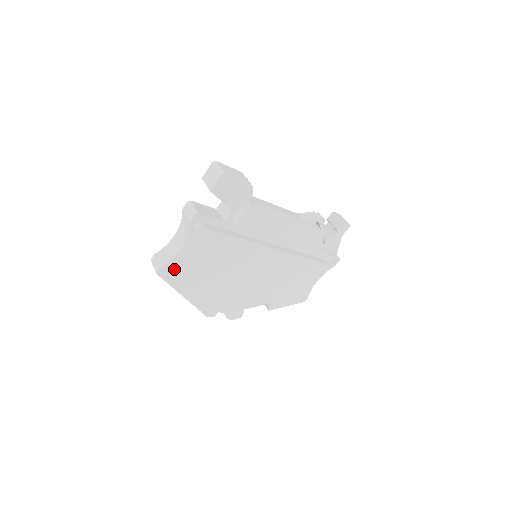
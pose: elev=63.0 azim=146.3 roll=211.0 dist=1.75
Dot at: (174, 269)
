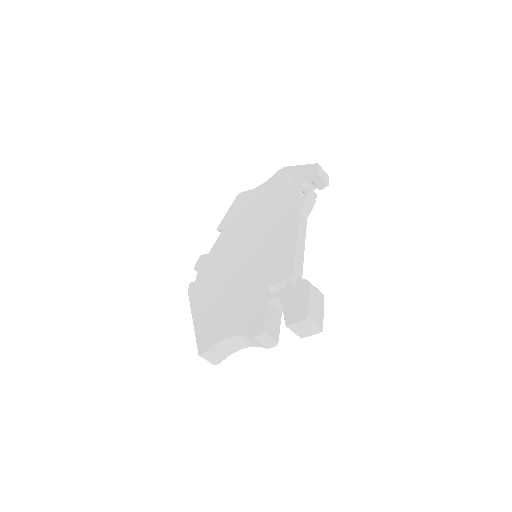
Dot at: occluded
